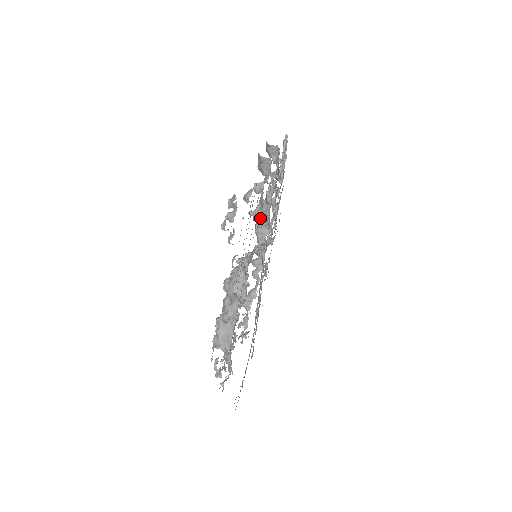
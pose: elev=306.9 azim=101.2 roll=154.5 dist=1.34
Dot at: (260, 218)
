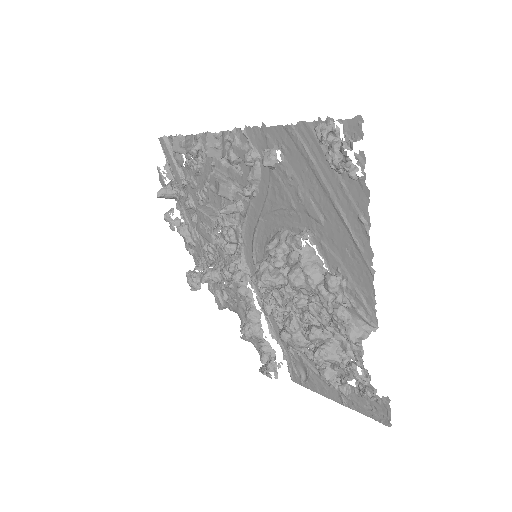
Dot at: (237, 211)
